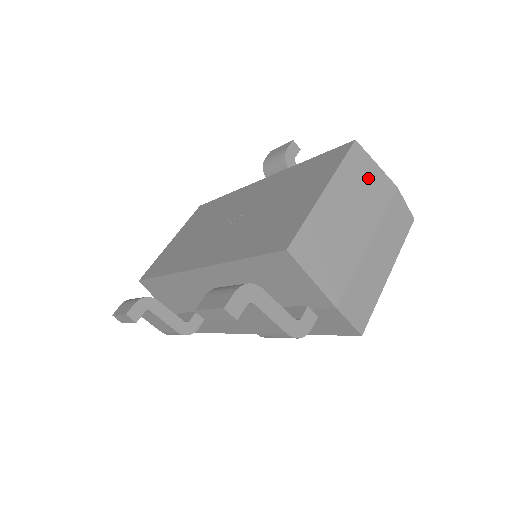
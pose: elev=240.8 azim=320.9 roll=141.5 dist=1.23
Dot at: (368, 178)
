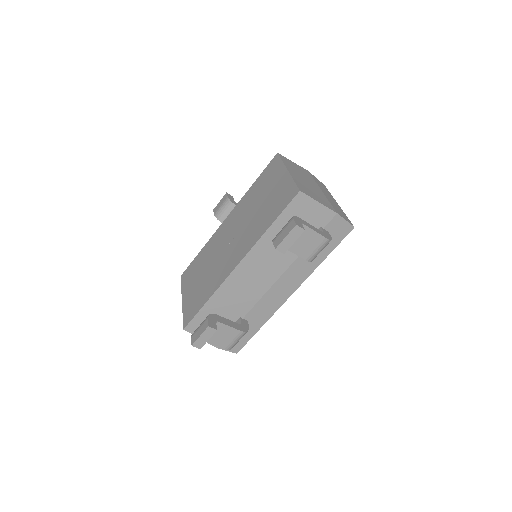
Dot at: (296, 167)
